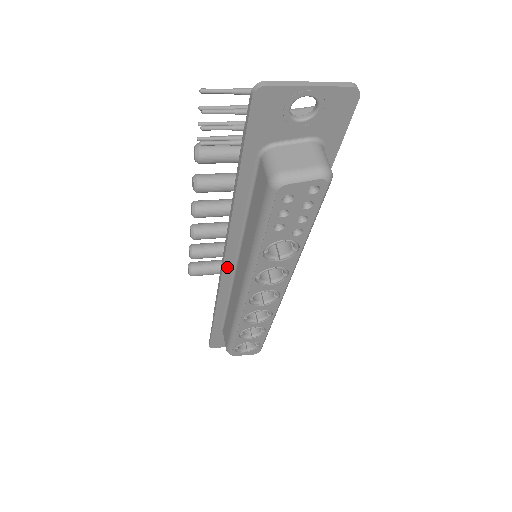
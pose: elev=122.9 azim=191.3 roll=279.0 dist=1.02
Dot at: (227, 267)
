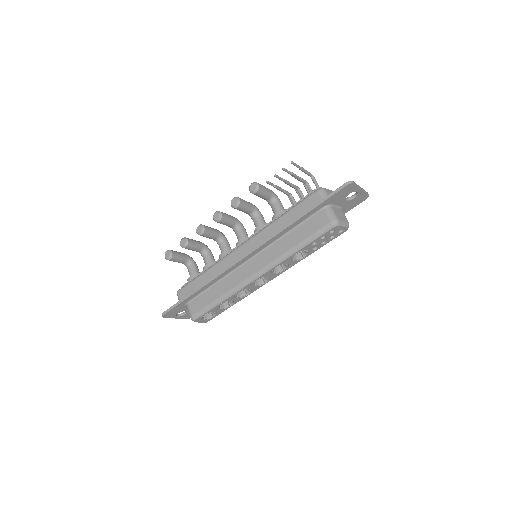
Dot at: (246, 258)
